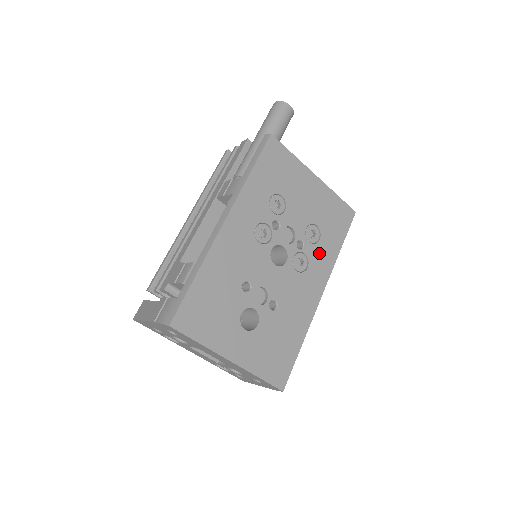
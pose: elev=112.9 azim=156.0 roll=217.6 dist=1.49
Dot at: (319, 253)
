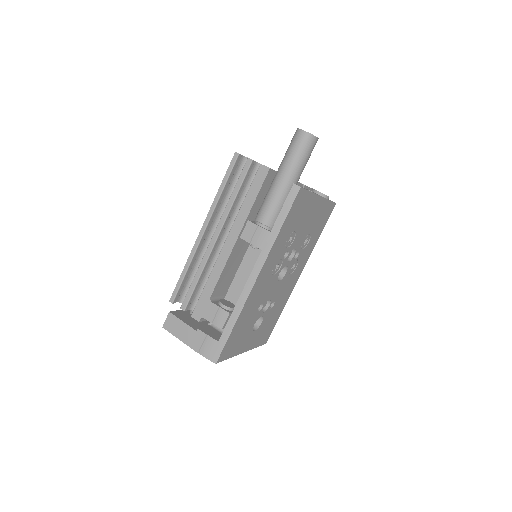
Dot at: (306, 251)
